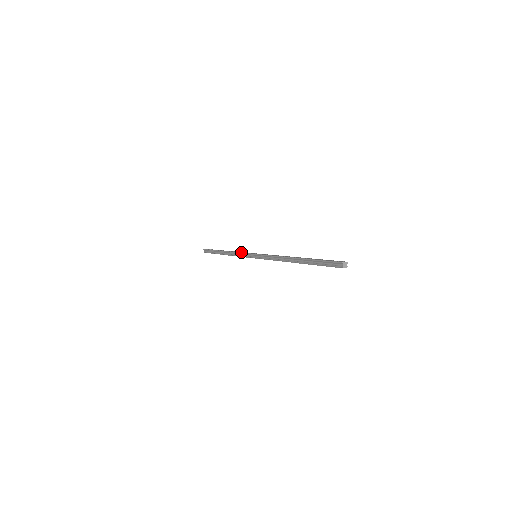
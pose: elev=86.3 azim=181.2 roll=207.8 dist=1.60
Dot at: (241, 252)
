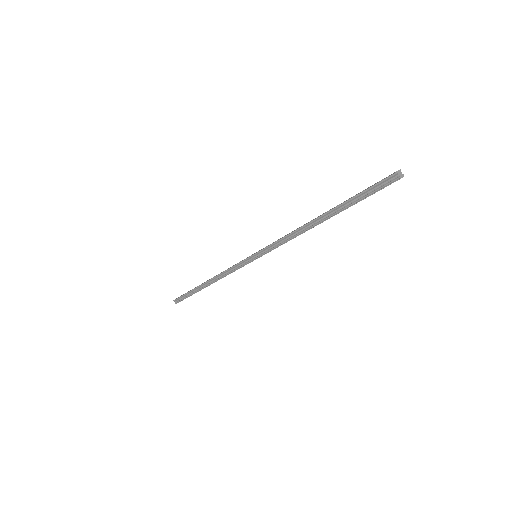
Dot at: occluded
